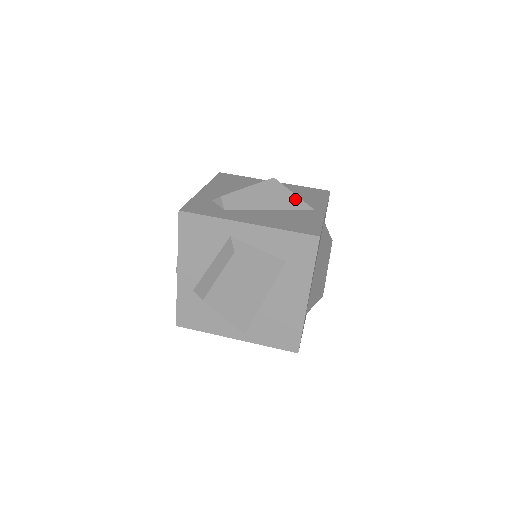
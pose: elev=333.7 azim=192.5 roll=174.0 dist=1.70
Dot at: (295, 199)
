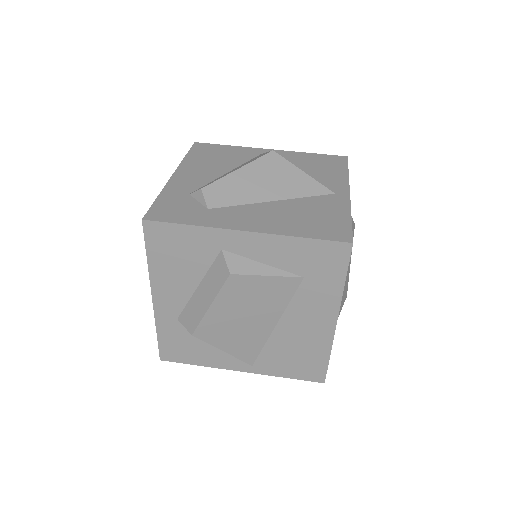
Dot at: (306, 180)
